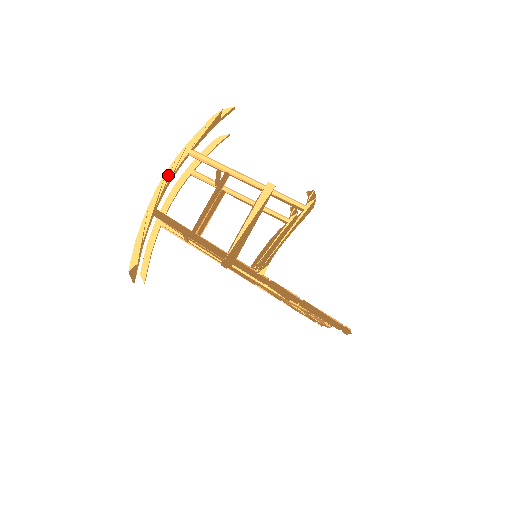
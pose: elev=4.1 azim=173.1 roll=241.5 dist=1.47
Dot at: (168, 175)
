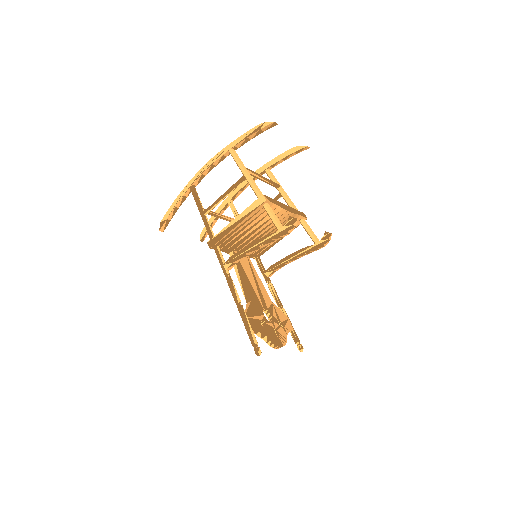
Dot at: (209, 163)
